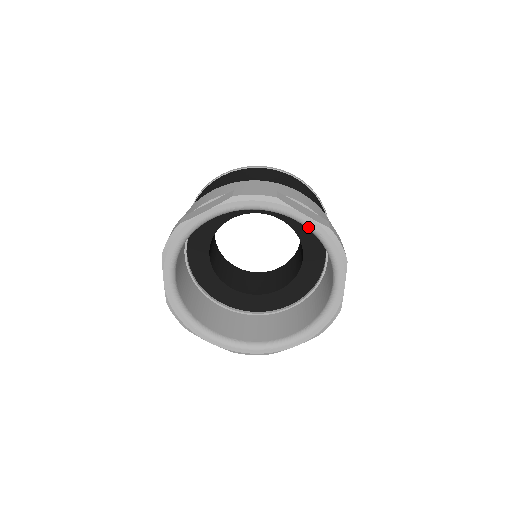
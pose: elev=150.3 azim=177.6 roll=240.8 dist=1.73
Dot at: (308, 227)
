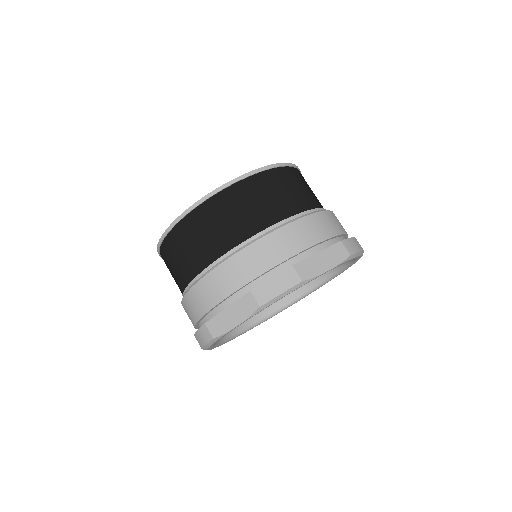
Dot at: (351, 263)
